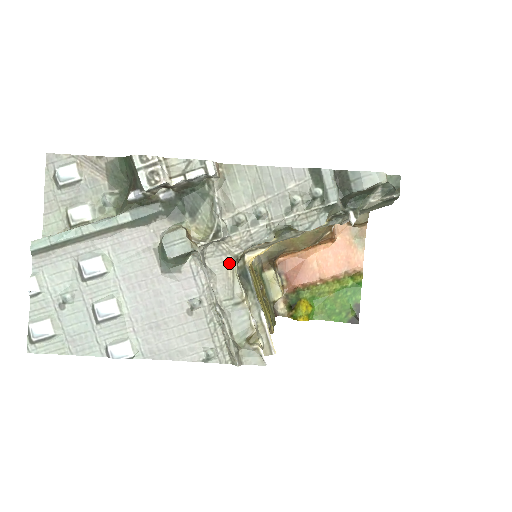
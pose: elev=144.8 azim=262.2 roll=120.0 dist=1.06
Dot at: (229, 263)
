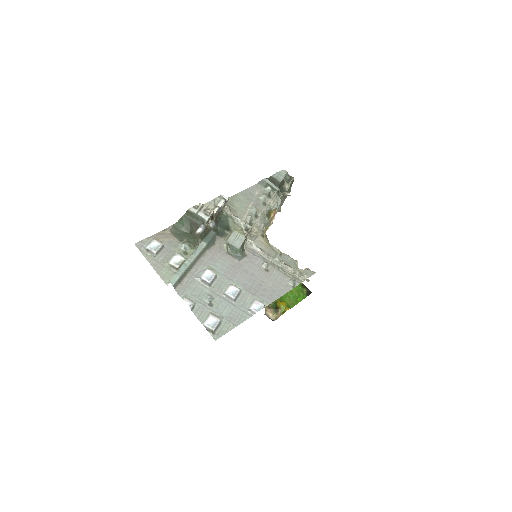
Dot at: (261, 240)
